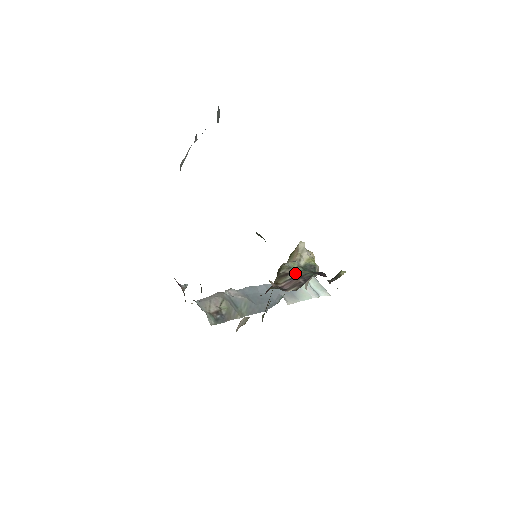
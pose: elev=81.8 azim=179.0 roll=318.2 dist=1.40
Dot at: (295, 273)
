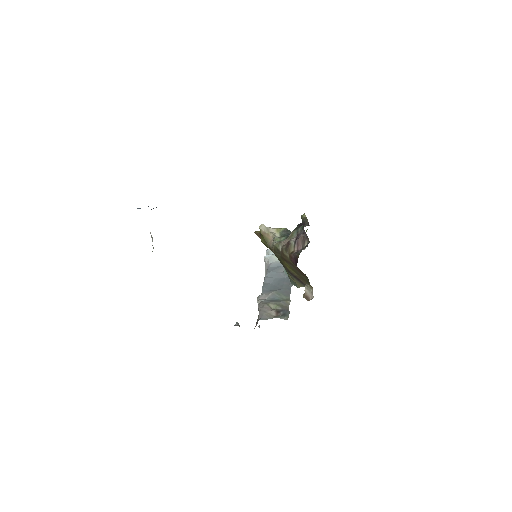
Dot at: (290, 239)
